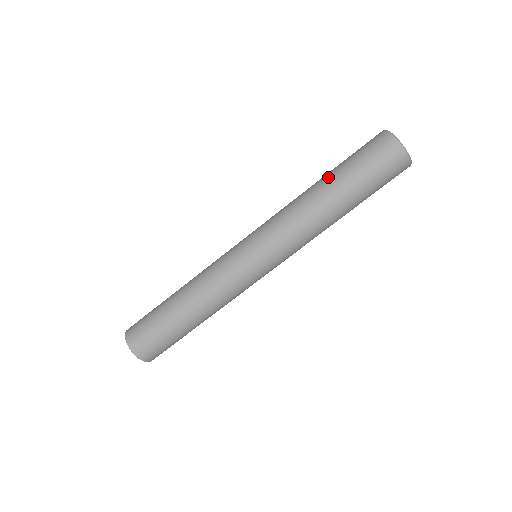
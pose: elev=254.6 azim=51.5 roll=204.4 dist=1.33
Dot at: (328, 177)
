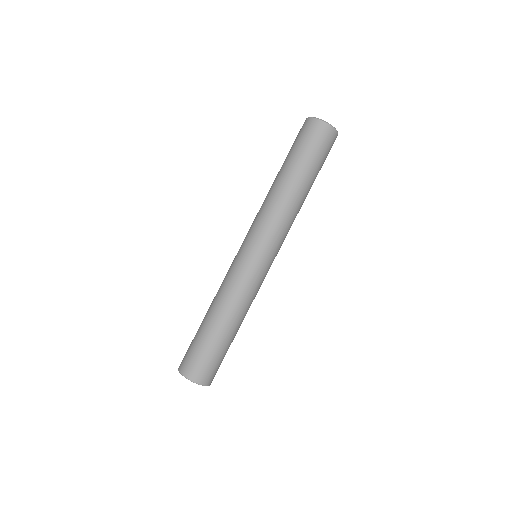
Dot at: occluded
